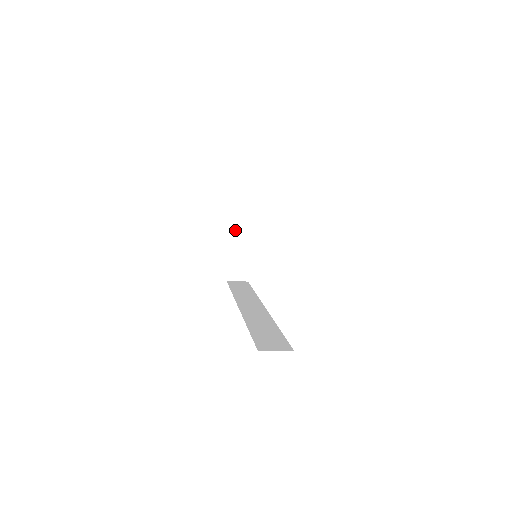
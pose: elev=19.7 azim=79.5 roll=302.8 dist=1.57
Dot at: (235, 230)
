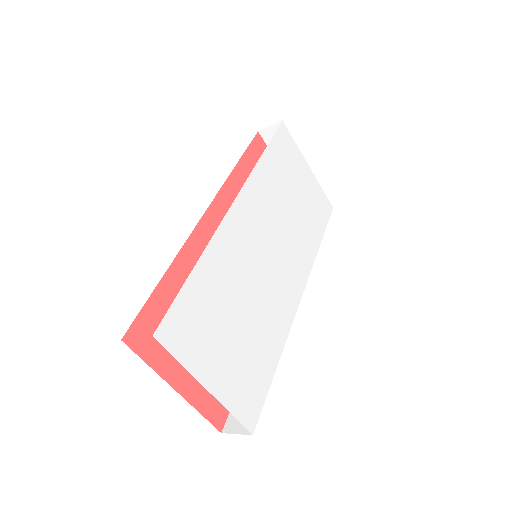
Dot at: occluded
